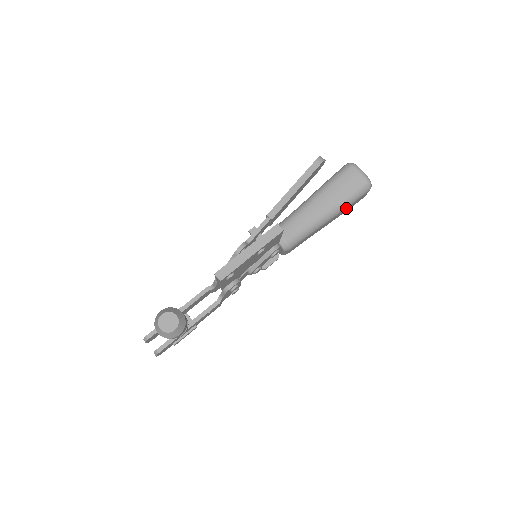
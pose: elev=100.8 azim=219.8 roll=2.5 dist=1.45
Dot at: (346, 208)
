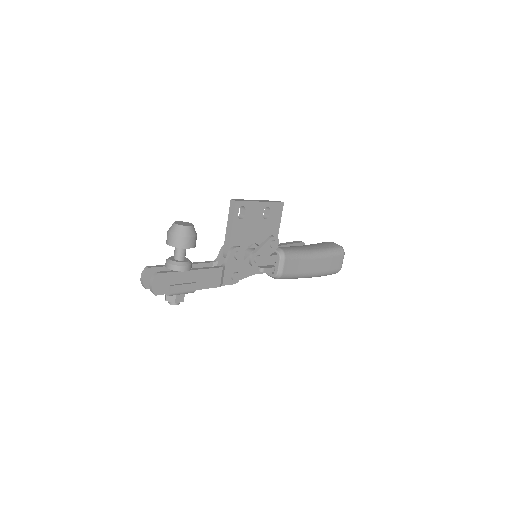
Dot at: (327, 257)
